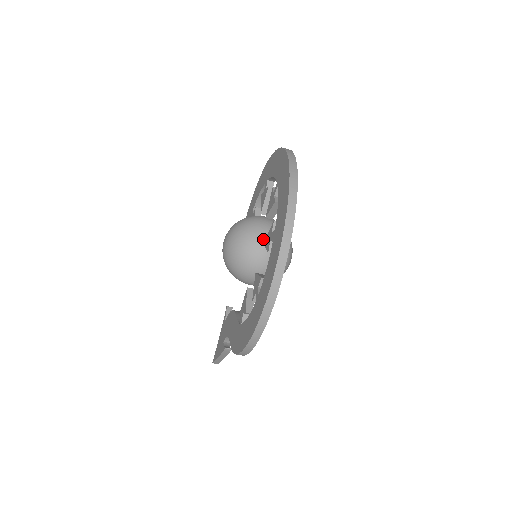
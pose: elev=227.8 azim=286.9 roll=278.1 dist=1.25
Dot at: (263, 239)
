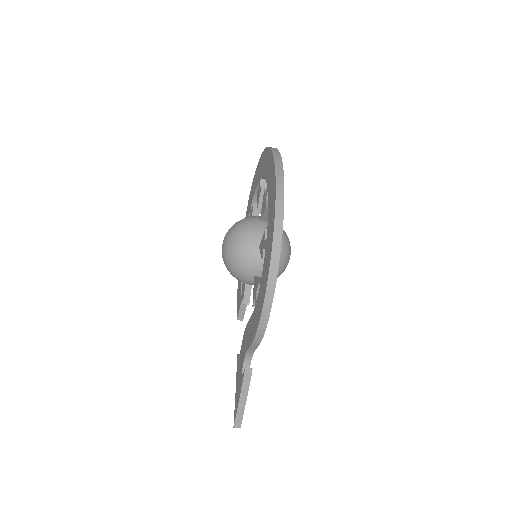
Dot at: (259, 221)
